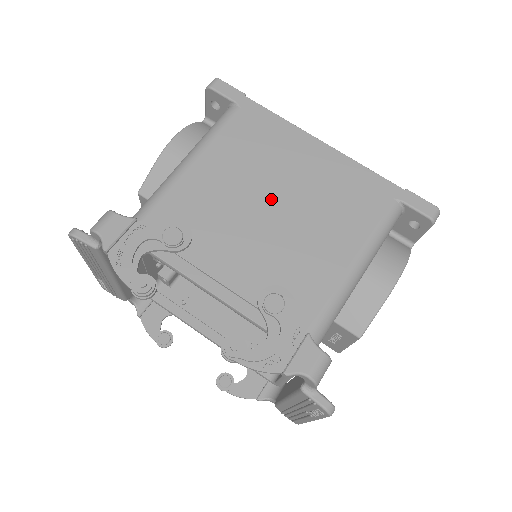
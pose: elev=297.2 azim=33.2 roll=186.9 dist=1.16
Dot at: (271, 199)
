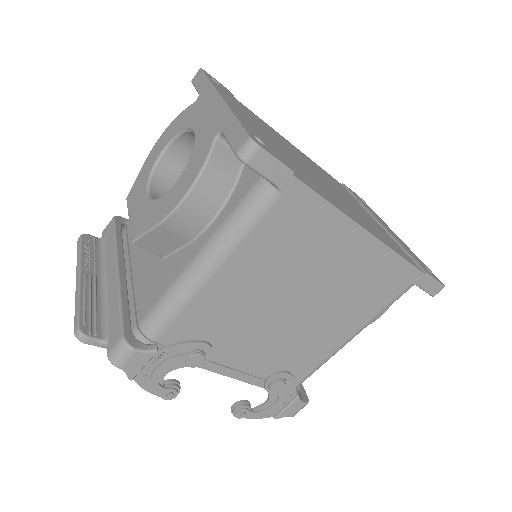
Dot at: (294, 300)
